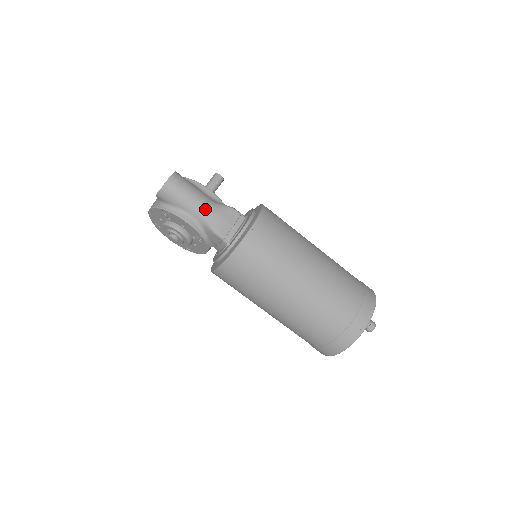
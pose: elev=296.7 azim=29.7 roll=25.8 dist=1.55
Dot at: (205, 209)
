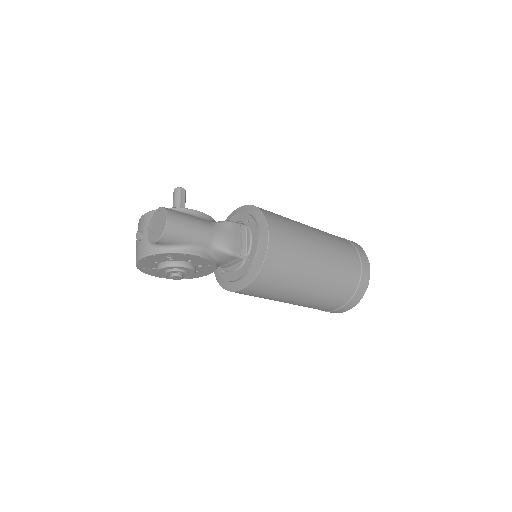
Dot at: (211, 235)
